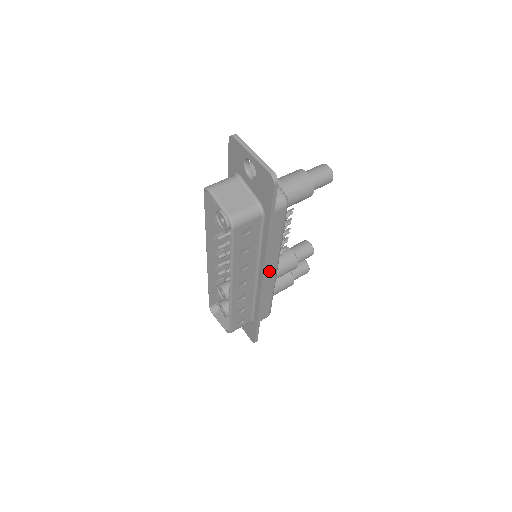
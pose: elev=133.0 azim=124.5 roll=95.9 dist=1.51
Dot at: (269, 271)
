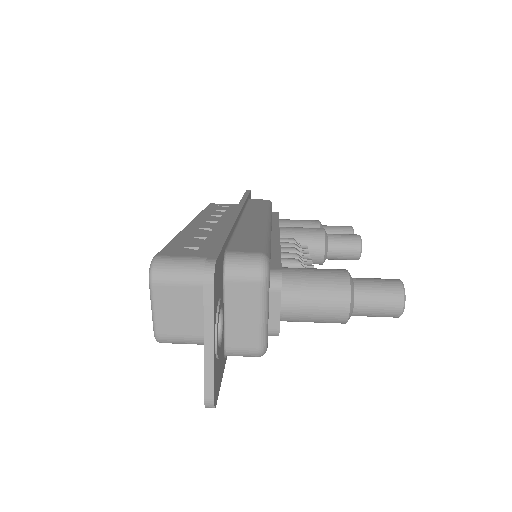
Dot at: occluded
